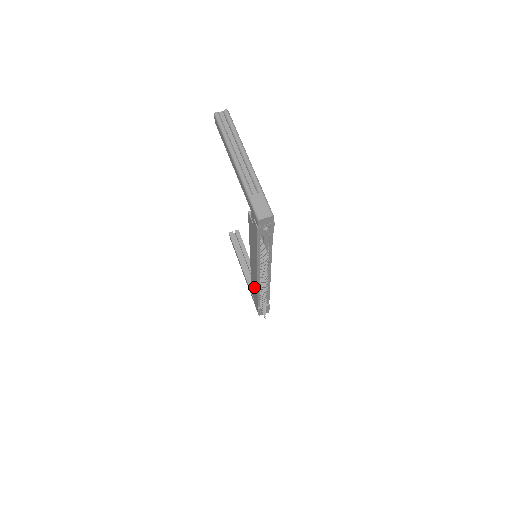
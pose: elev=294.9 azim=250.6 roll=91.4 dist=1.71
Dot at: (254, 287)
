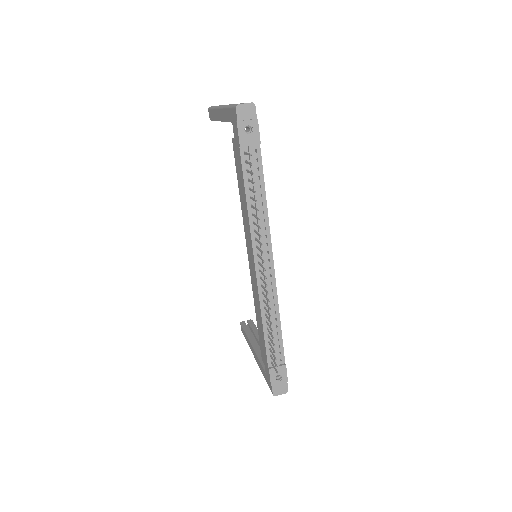
Dot at: (259, 319)
